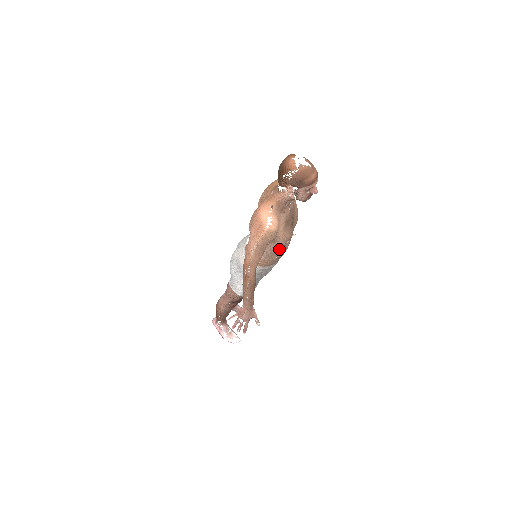
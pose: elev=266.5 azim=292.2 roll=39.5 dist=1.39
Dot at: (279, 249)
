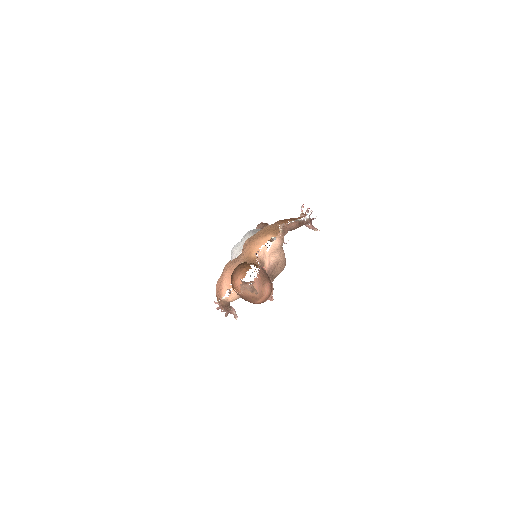
Dot at: occluded
